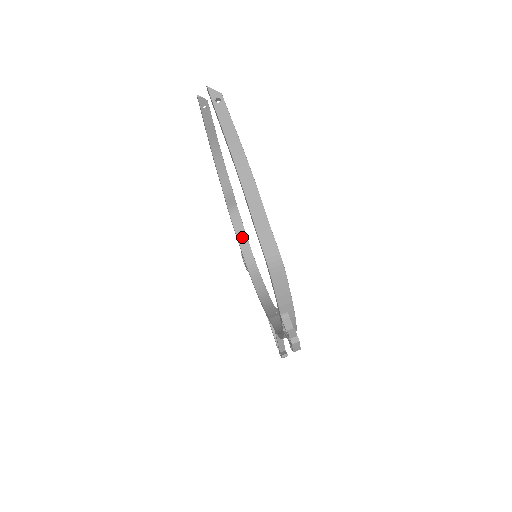
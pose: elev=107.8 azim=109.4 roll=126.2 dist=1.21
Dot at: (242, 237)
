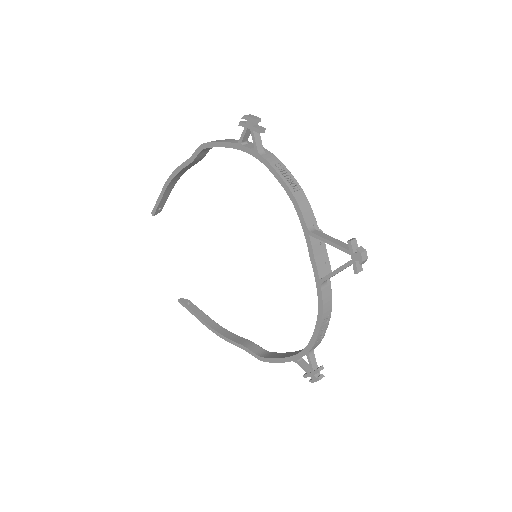
Dot at: (287, 355)
